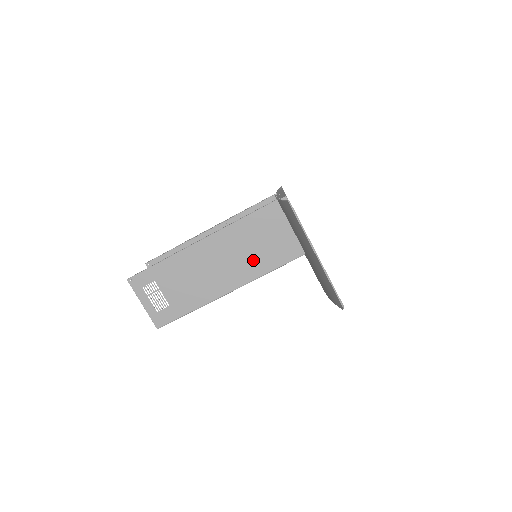
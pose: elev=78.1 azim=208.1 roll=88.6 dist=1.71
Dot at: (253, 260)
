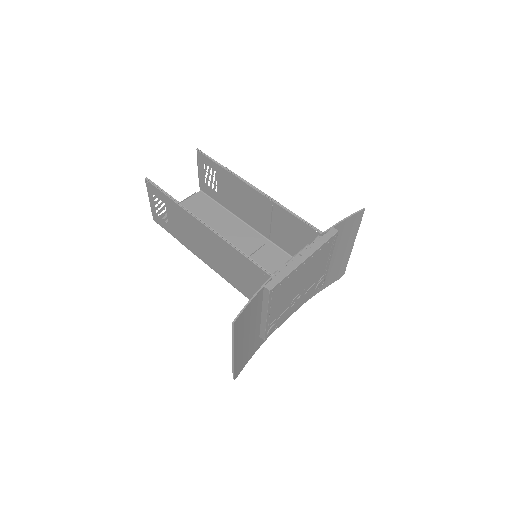
Dot at: (231, 273)
